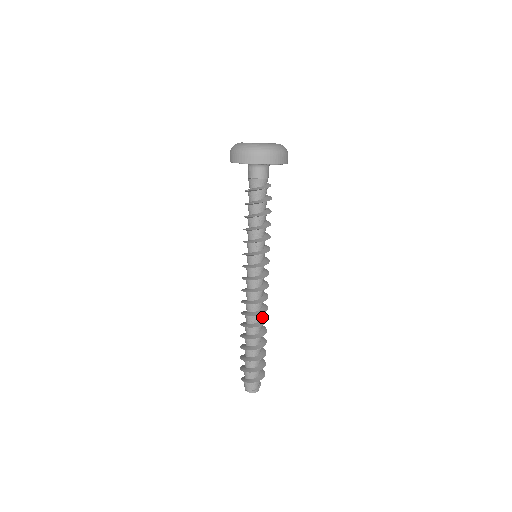
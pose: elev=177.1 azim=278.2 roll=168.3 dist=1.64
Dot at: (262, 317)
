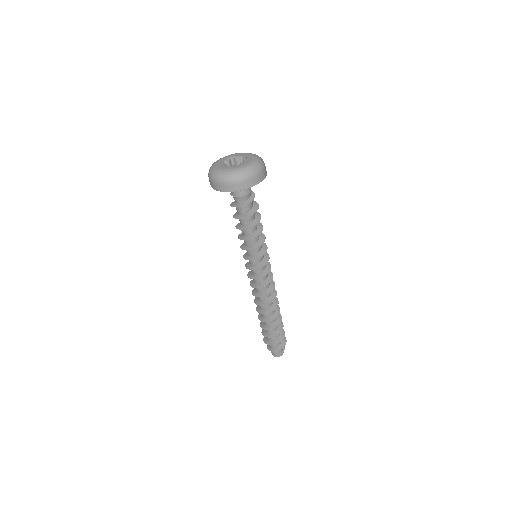
Dot at: (273, 302)
